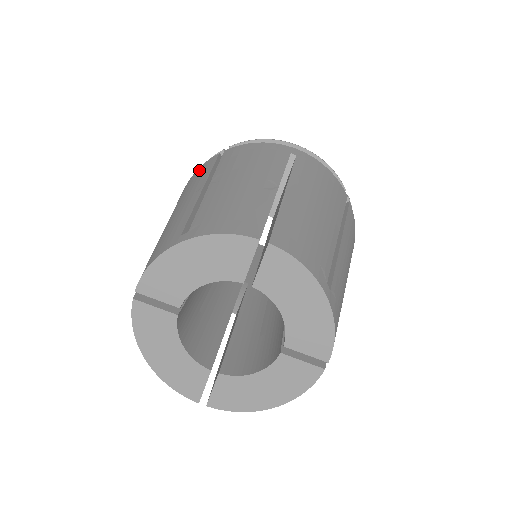
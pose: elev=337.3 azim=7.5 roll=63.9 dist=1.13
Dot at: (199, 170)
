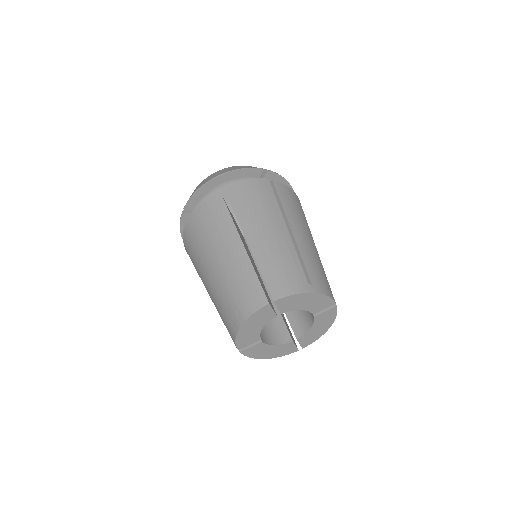
Dot at: (257, 186)
